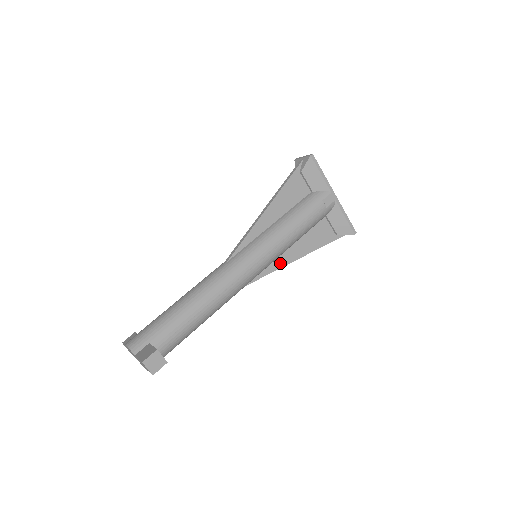
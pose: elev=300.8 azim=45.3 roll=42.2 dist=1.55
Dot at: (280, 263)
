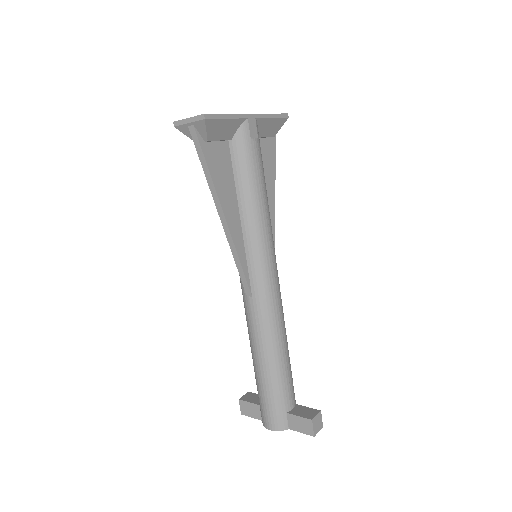
Dot at: occluded
